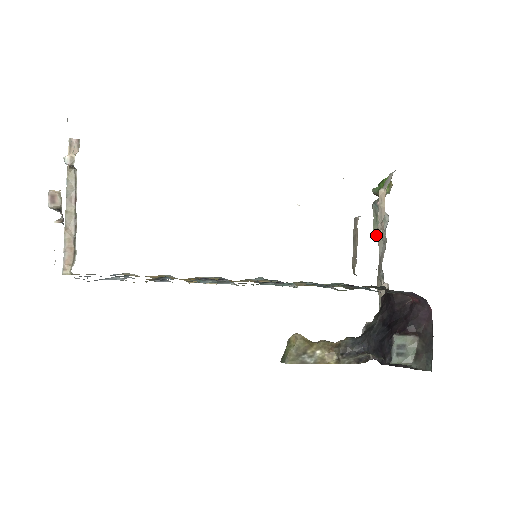
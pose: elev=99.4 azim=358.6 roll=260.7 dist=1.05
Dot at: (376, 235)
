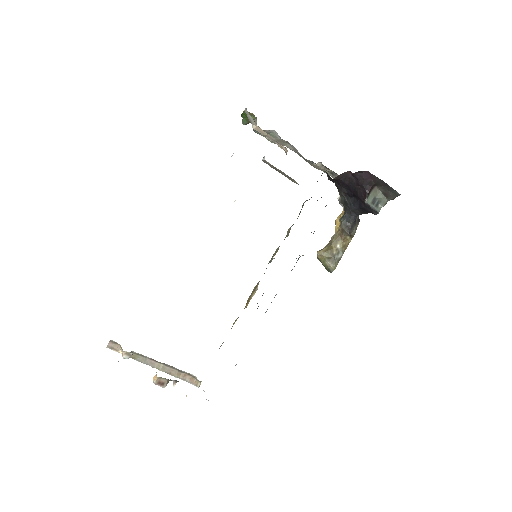
Dot at: occluded
